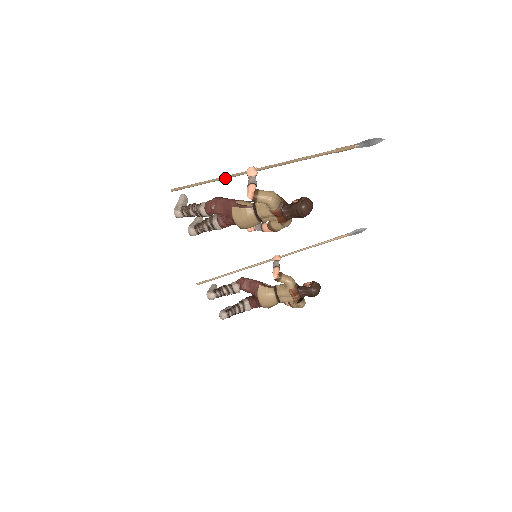
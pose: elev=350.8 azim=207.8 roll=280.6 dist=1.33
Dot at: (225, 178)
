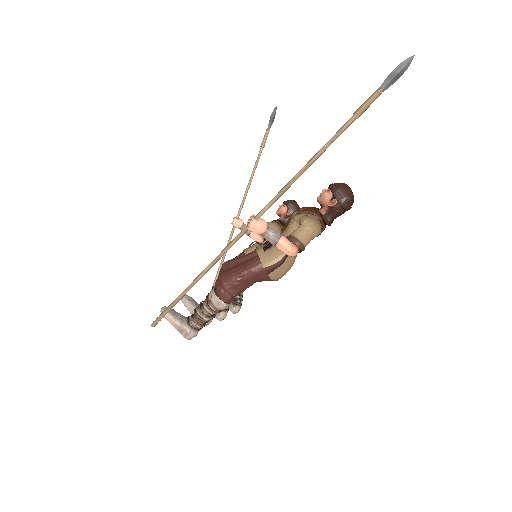
Dot at: (220, 258)
